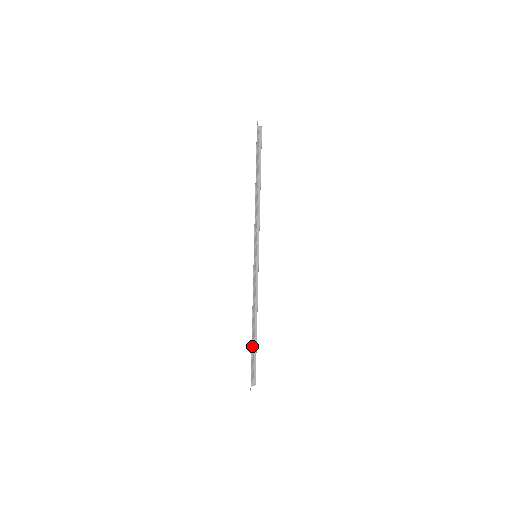
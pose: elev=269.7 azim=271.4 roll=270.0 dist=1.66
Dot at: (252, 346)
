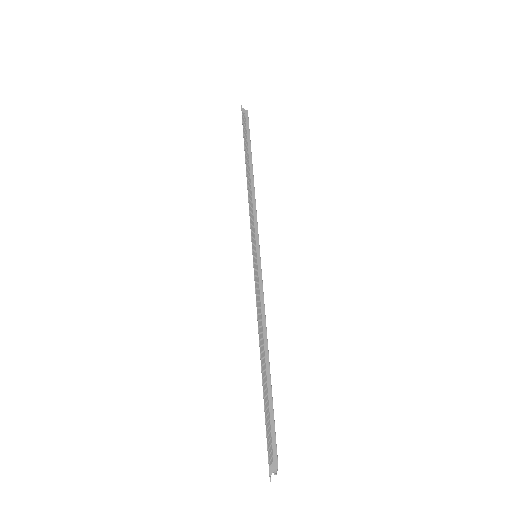
Dot at: (264, 394)
